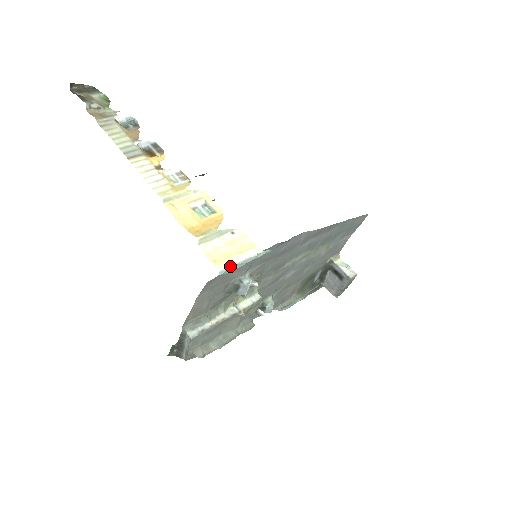
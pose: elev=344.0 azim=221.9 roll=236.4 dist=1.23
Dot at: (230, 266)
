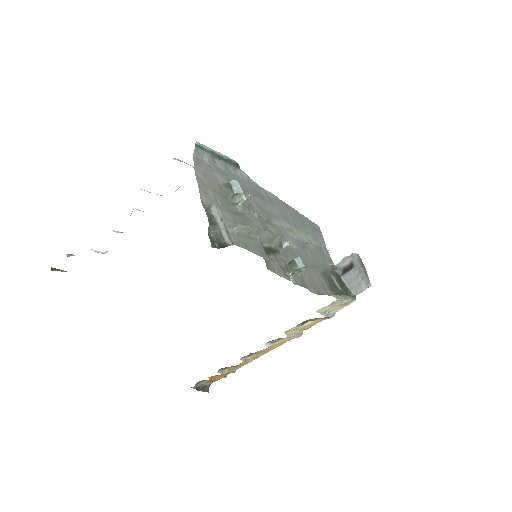
Dot at: (201, 145)
